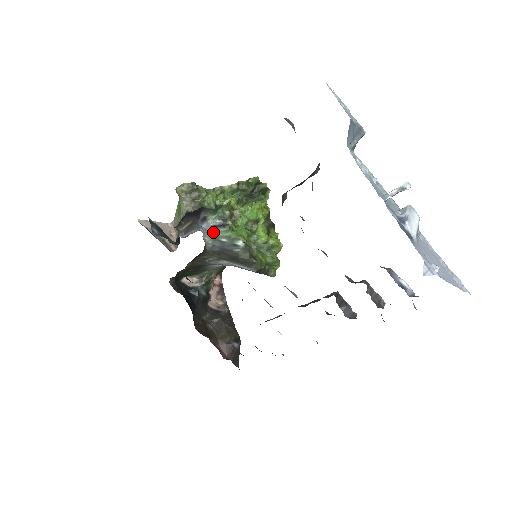
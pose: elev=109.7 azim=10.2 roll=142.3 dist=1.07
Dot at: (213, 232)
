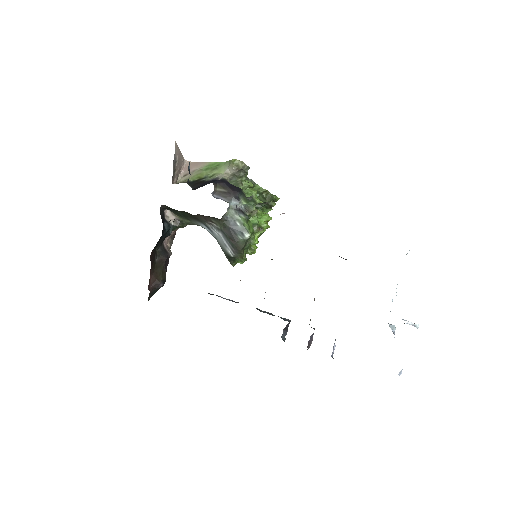
Dot at: (236, 212)
